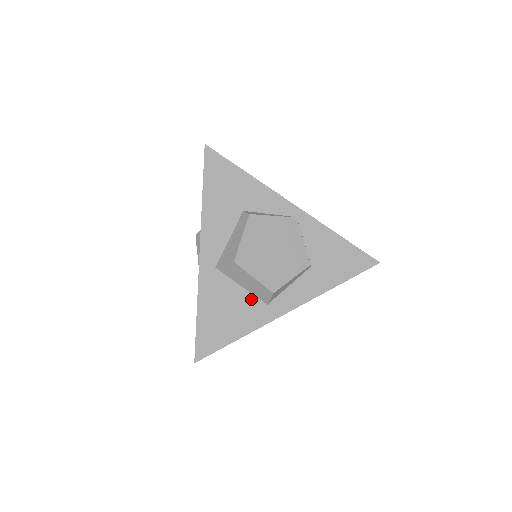
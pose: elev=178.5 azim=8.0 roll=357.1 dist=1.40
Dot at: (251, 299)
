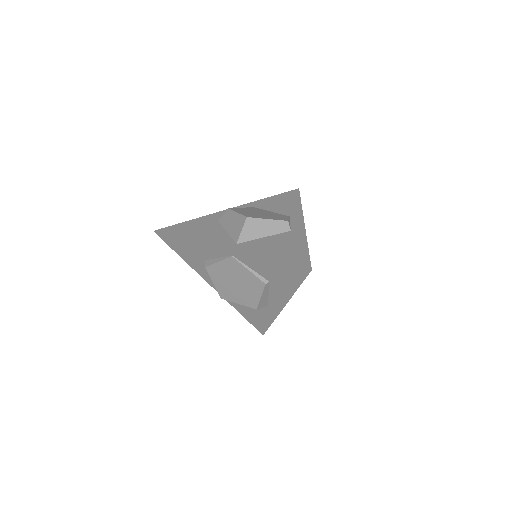
Dot at: occluded
